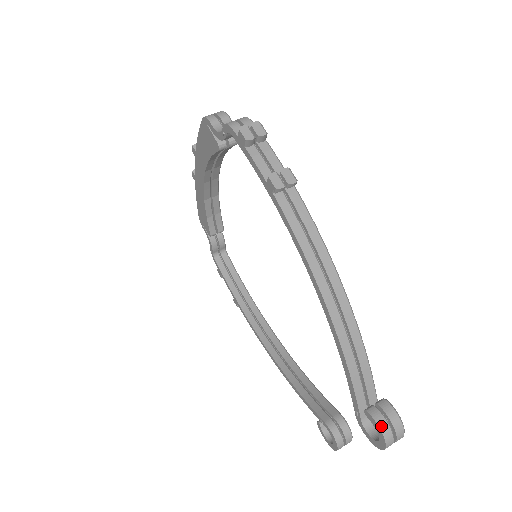
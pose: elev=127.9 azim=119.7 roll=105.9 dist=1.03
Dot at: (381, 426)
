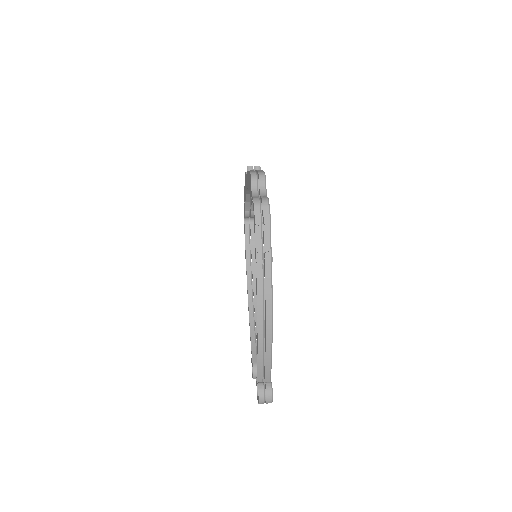
Dot at: (260, 395)
